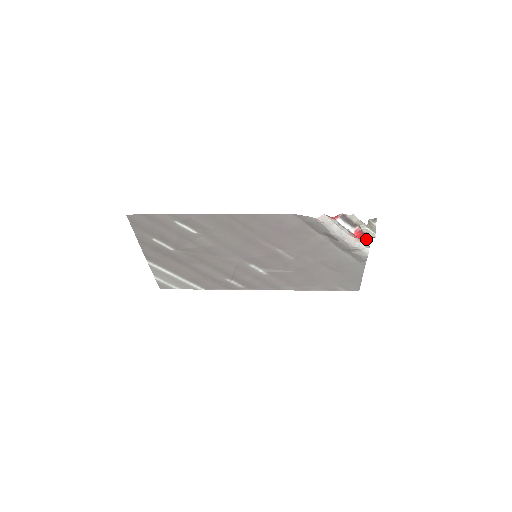
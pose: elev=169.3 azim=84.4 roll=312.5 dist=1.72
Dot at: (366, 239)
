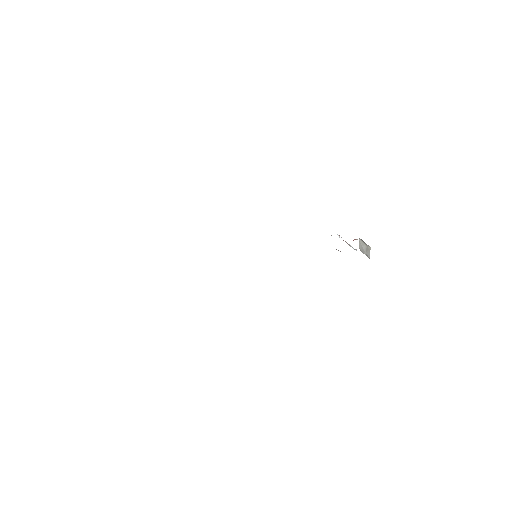
Dot at: occluded
